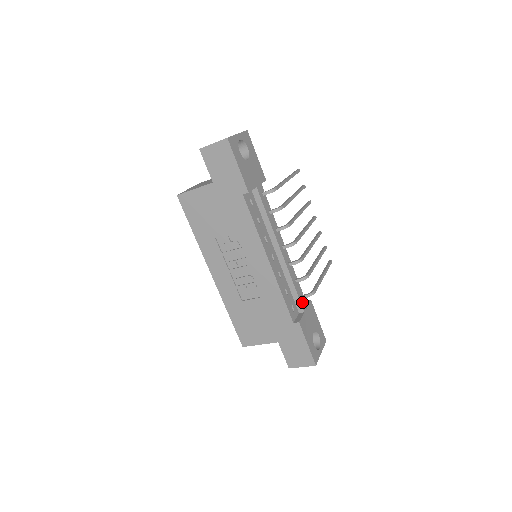
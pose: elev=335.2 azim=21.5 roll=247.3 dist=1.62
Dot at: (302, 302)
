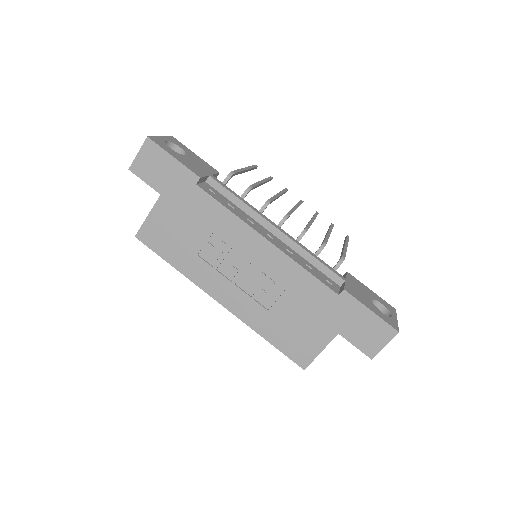
Dot at: (335, 272)
